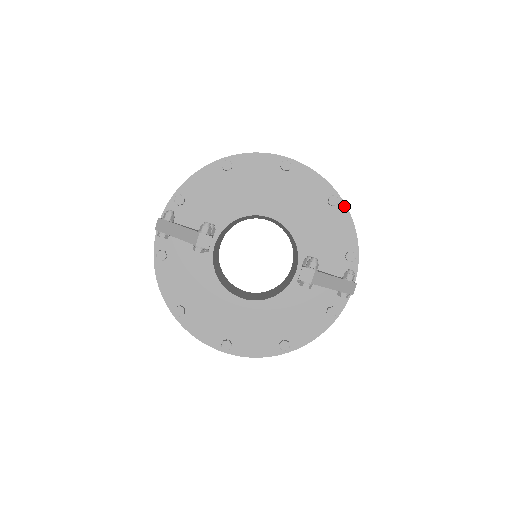
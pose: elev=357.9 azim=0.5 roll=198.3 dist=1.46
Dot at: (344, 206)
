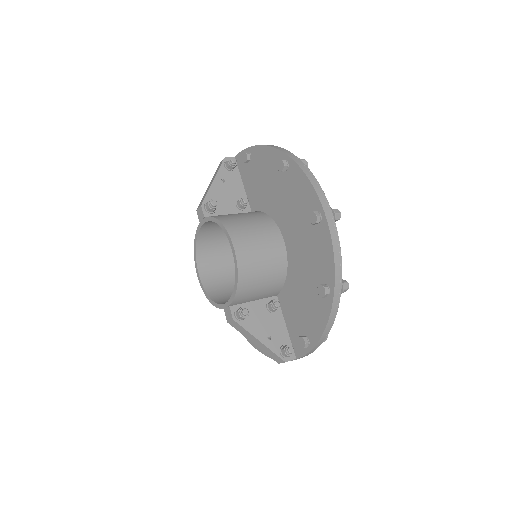
Dot at: (330, 305)
